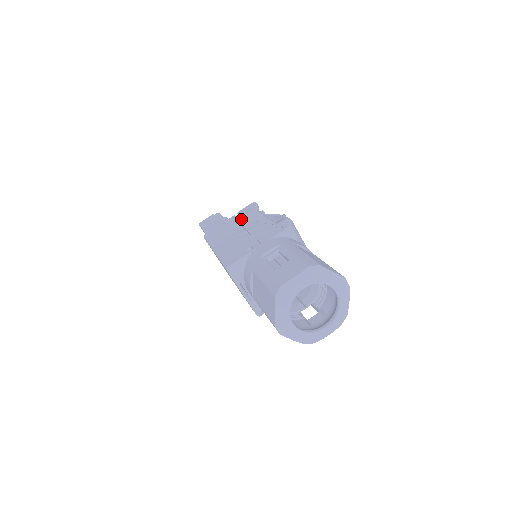
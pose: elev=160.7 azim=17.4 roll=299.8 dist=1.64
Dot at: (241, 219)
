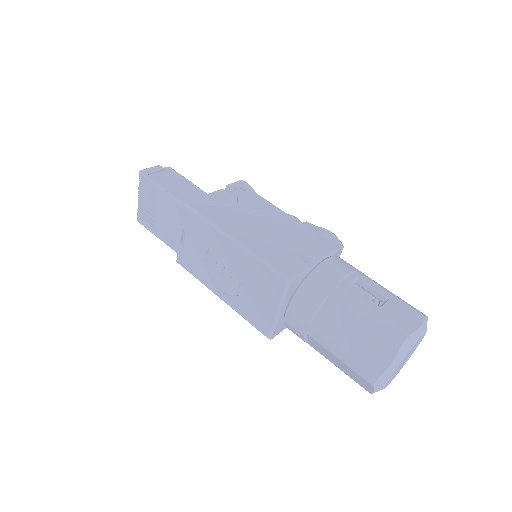
Dot at: (244, 201)
